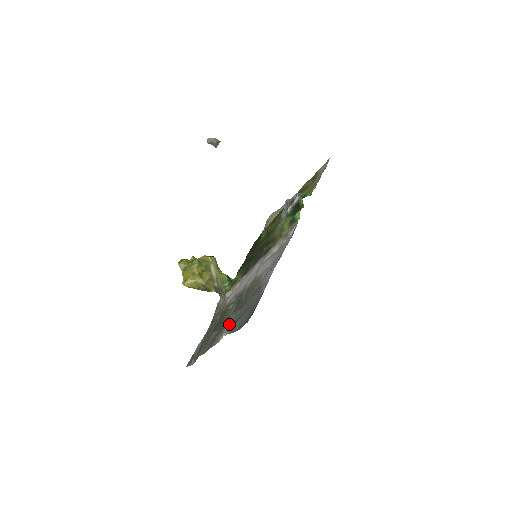
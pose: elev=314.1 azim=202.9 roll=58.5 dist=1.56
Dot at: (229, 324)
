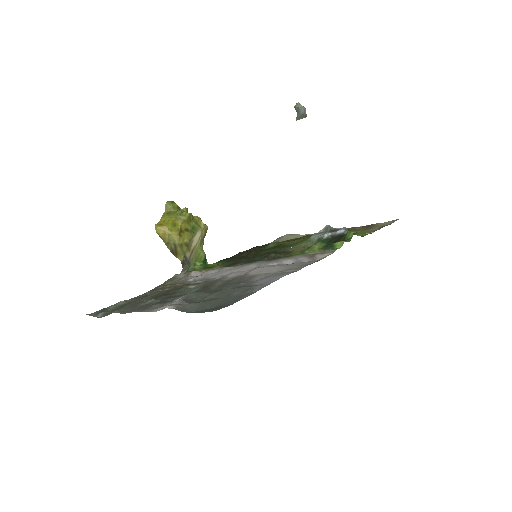
Dot at: (183, 300)
